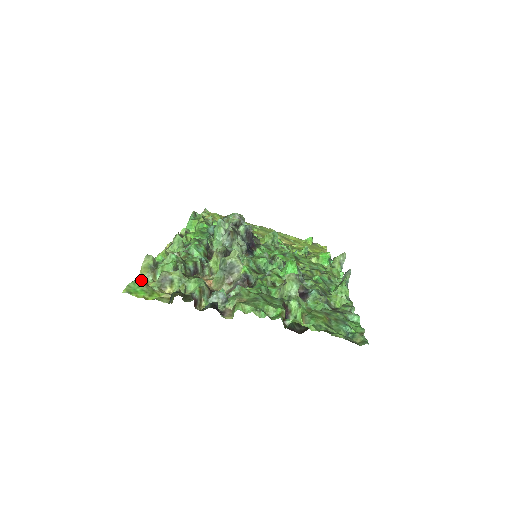
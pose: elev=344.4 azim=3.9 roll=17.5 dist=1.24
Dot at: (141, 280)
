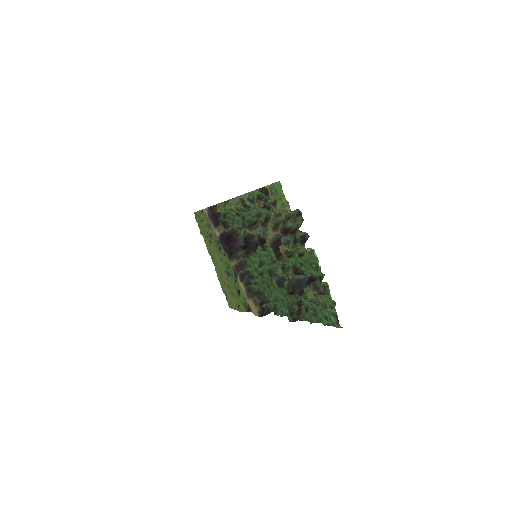
Dot at: (273, 189)
